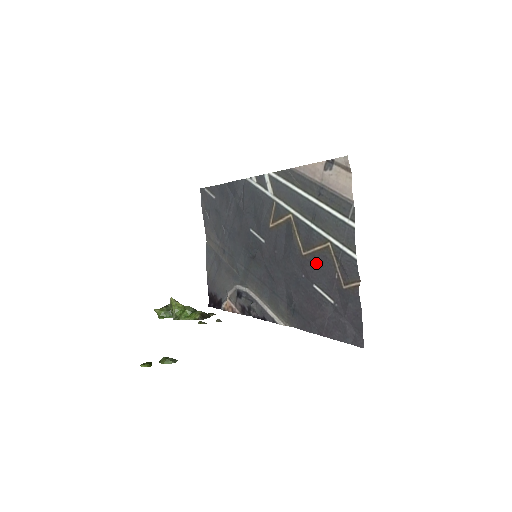
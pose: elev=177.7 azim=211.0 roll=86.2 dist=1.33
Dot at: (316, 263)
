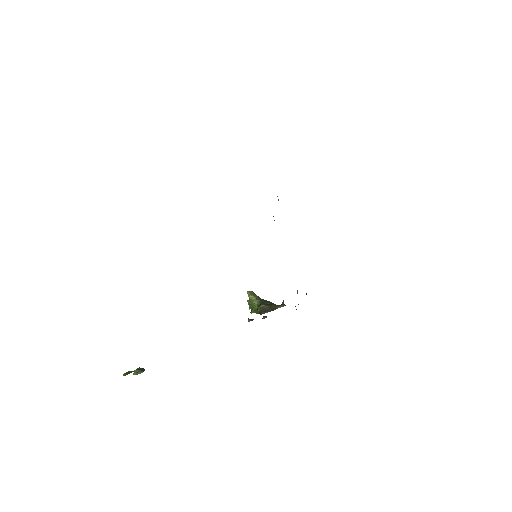
Dot at: occluded
